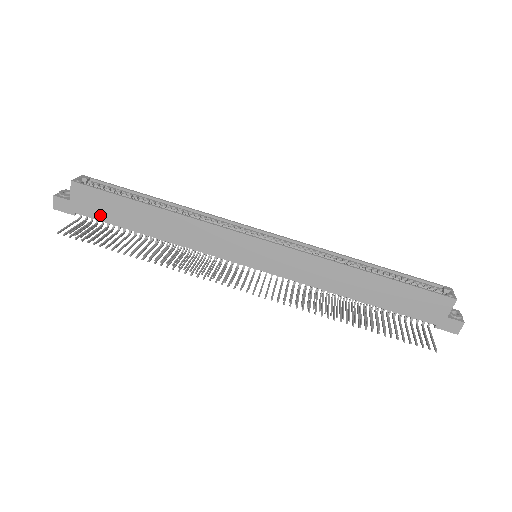
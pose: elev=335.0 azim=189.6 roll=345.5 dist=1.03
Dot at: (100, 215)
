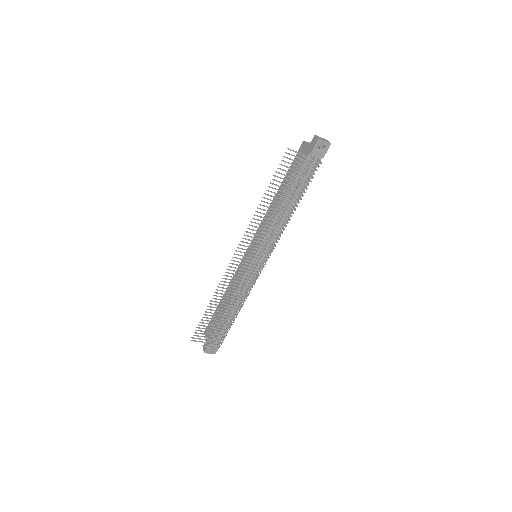
Dot at: (214, 329)
